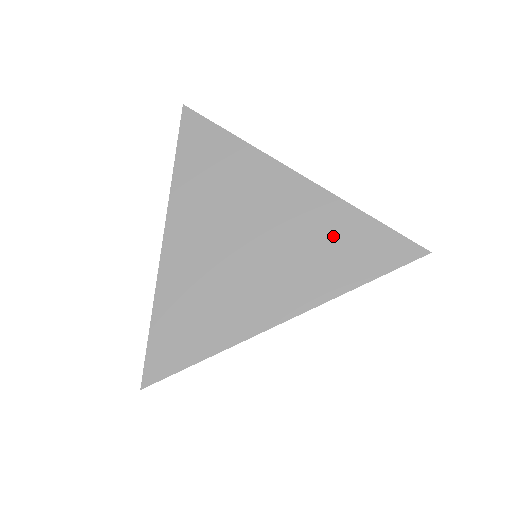
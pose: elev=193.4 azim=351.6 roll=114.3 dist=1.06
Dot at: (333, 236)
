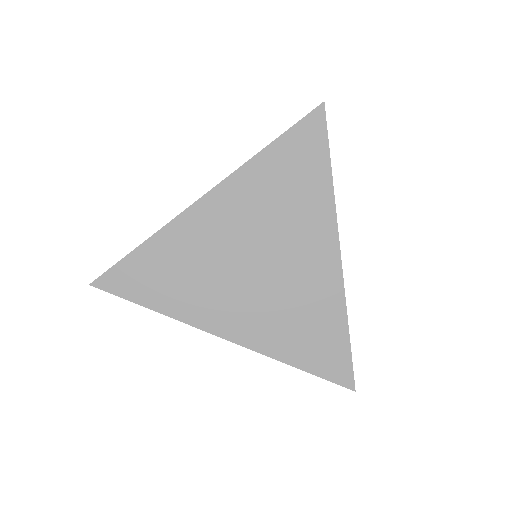
Dot at: (313, 320)
